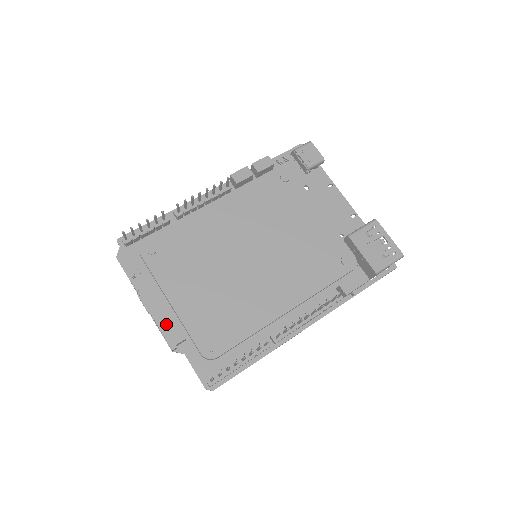
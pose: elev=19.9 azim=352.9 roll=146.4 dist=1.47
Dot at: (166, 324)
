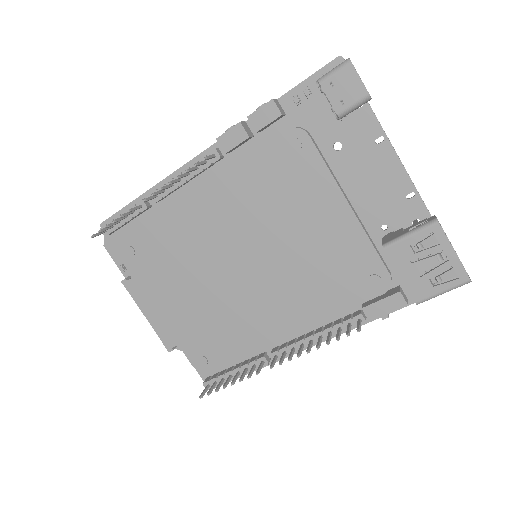
Dot at: (160, 327)
